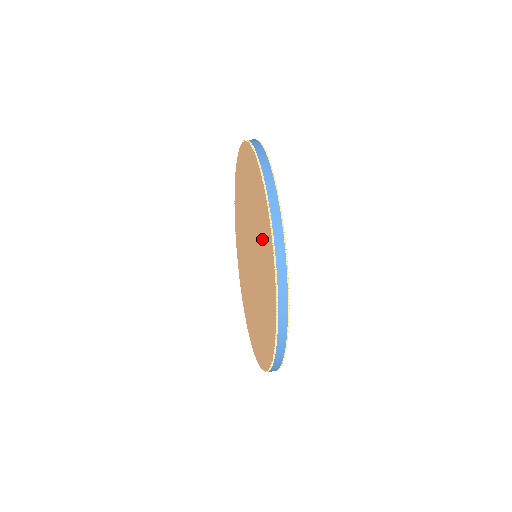
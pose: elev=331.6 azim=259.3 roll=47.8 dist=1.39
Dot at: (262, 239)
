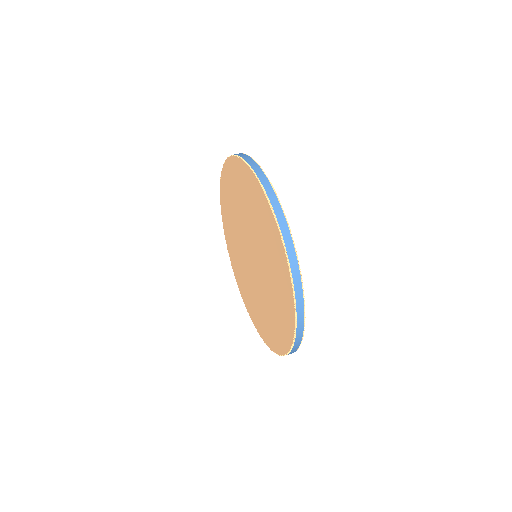
Dot at: (265, 234)
